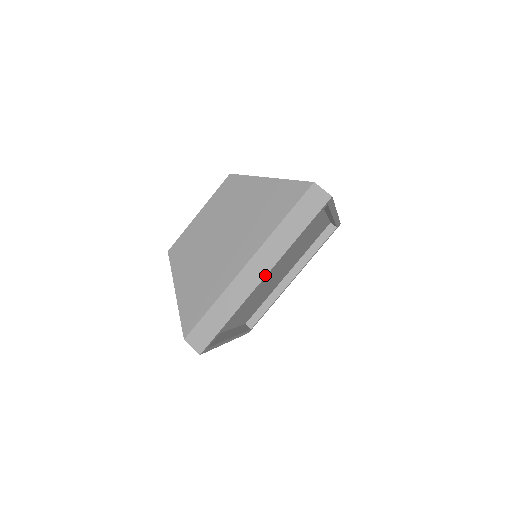
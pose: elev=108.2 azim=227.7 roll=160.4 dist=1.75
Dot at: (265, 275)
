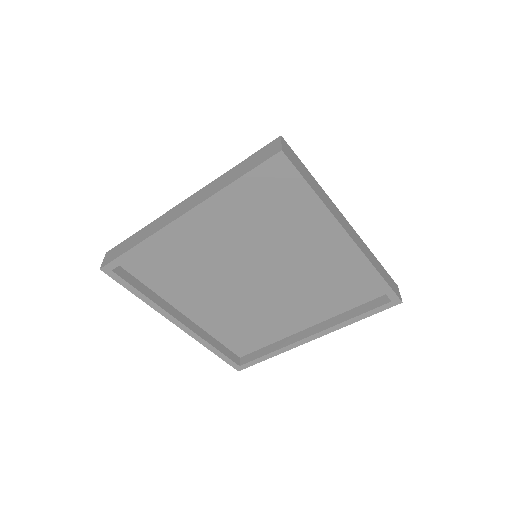
Dot at: (182, 214)
